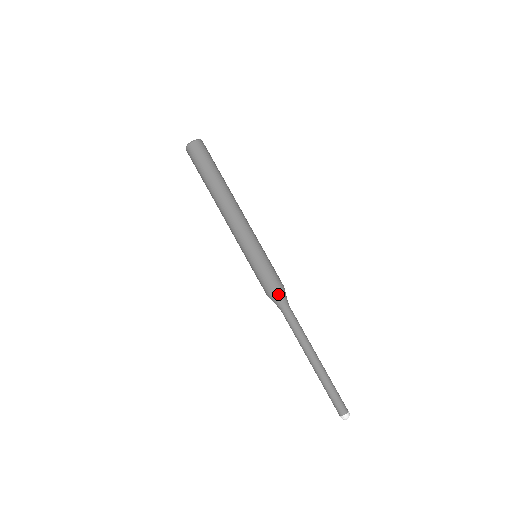
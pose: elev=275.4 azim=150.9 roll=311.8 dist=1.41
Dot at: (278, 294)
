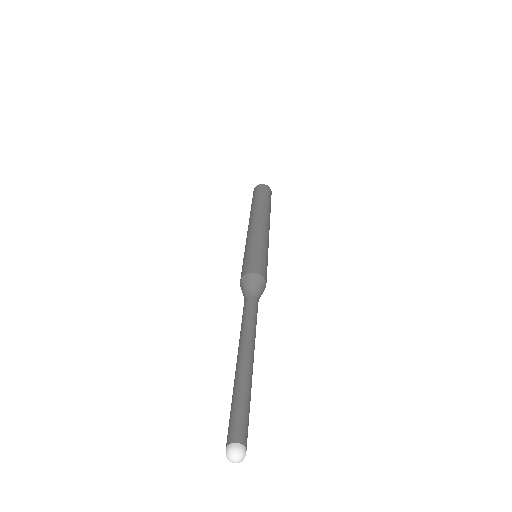
Dot at: (259, 279)
